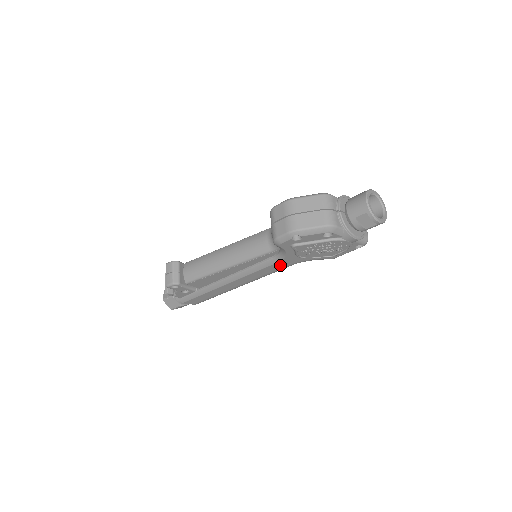
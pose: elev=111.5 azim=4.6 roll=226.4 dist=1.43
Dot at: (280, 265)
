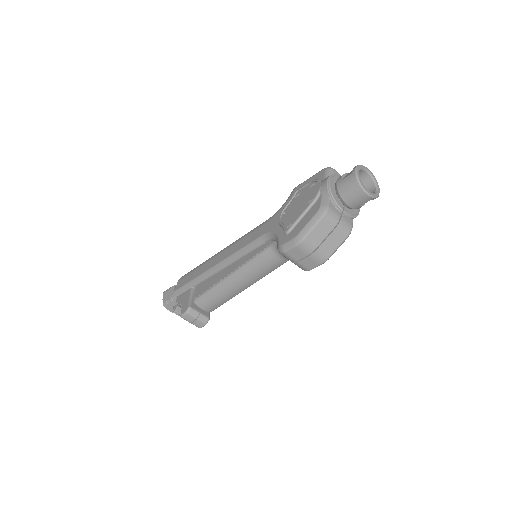
Dot at: occluded
